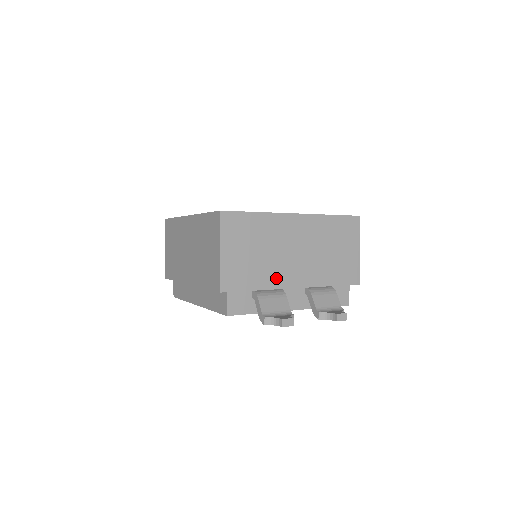
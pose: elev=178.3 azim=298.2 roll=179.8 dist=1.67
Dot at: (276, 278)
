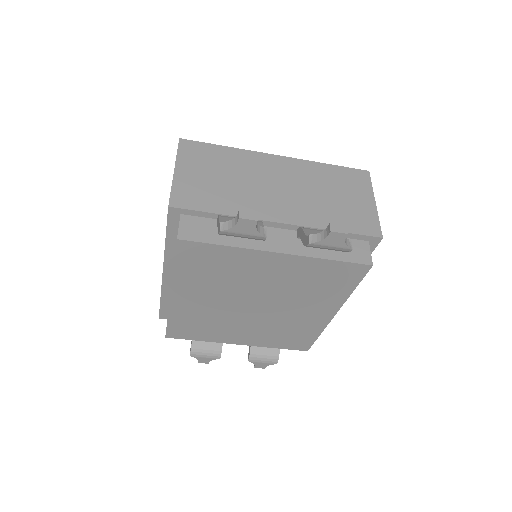
Dot at: (250, 207)
